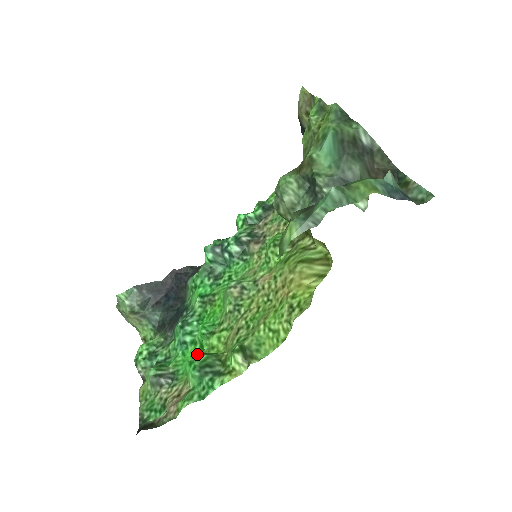
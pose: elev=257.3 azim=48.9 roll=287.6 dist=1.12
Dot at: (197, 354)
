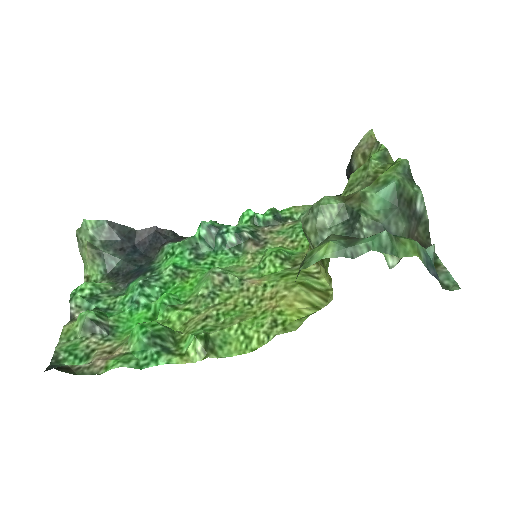
Dot at: (146, 320)
